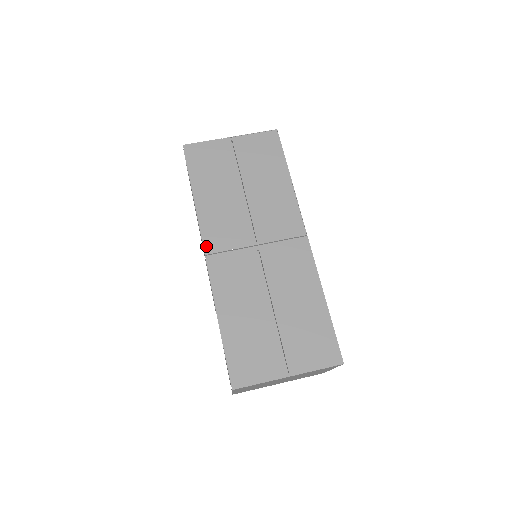
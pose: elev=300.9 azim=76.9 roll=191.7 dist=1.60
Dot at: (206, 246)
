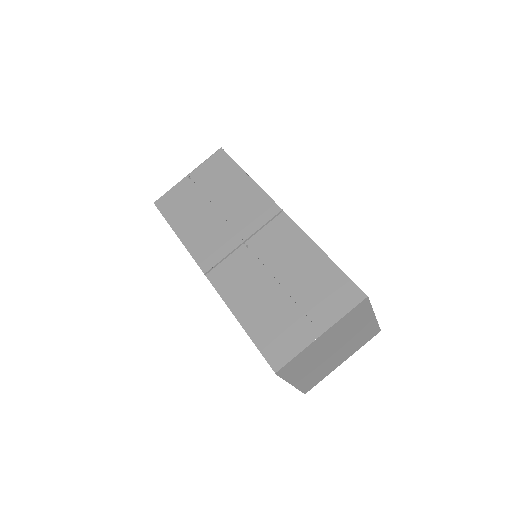
Dot at: (202, 267)
